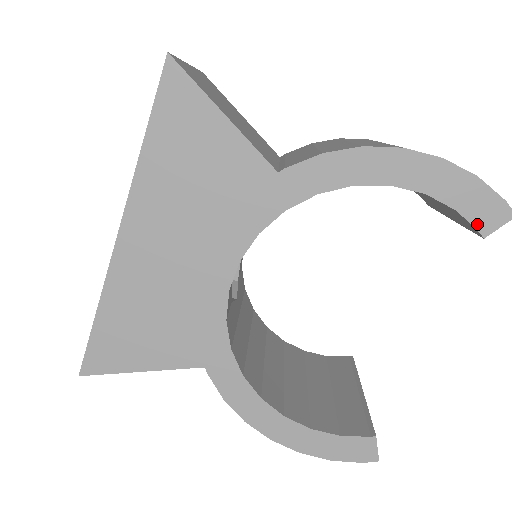
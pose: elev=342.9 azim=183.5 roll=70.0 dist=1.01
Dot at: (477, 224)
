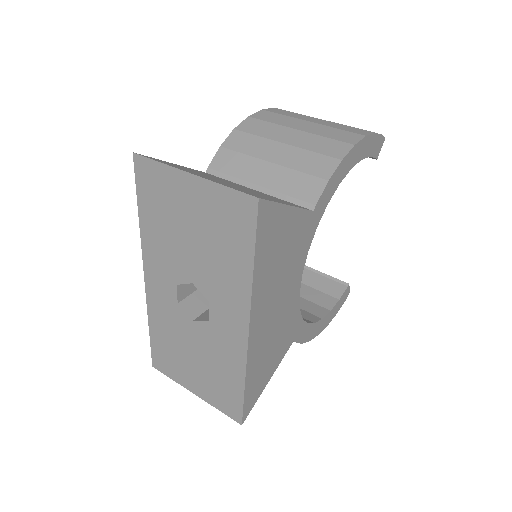
Dot at: (375, 155)
